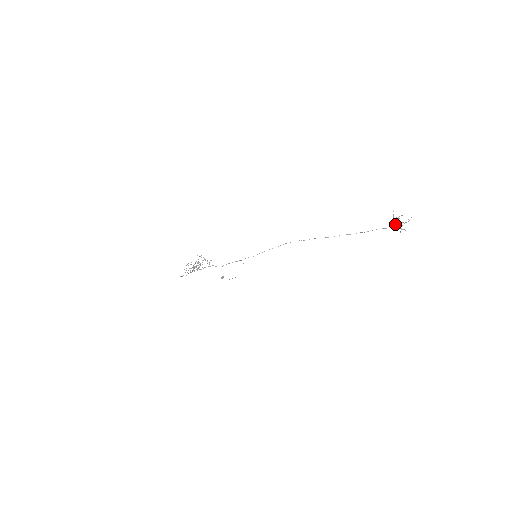
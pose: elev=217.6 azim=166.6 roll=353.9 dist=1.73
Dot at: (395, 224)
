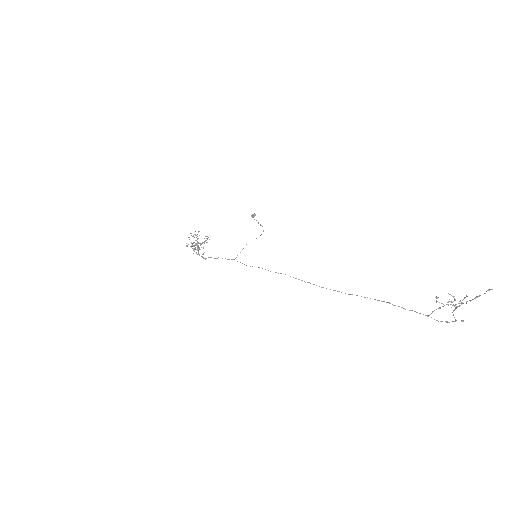
Dot at: (439, 308)
